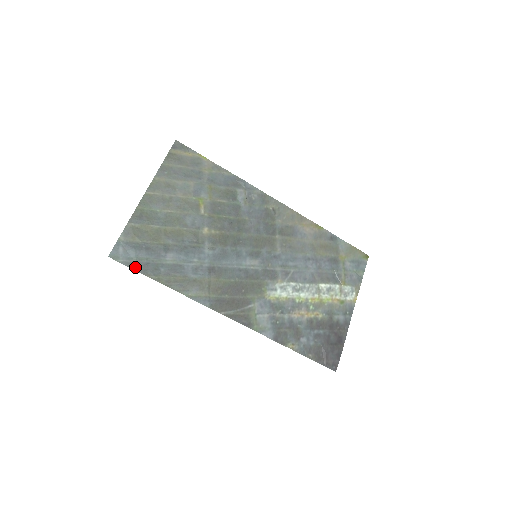
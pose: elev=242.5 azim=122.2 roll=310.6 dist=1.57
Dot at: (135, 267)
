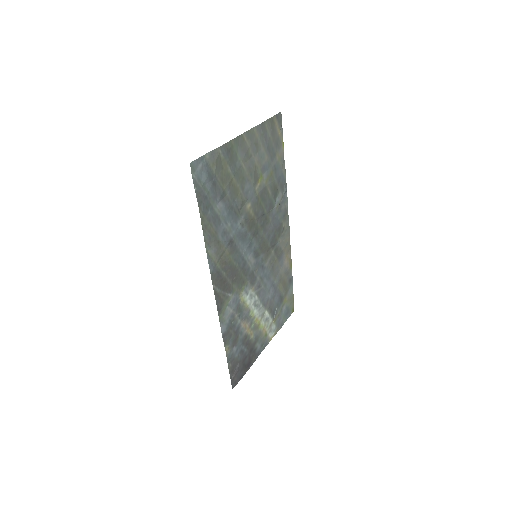
Dot at: (198, 192)
